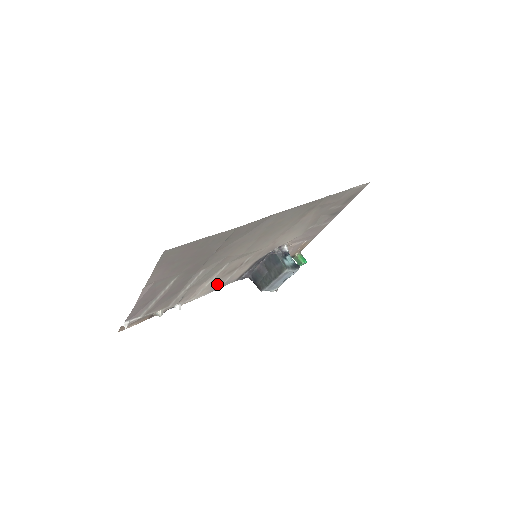
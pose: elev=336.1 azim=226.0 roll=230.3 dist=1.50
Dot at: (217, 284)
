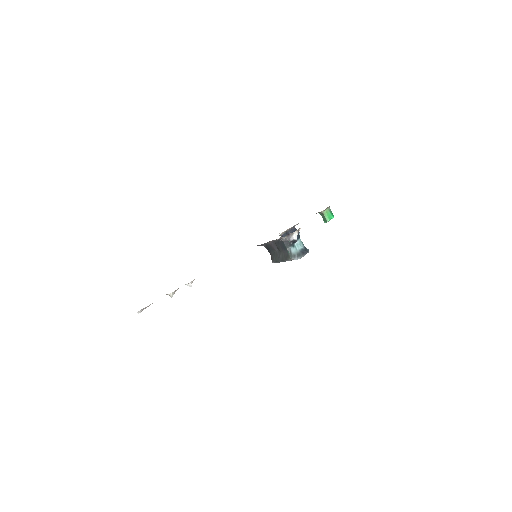
Dot at: occluded
